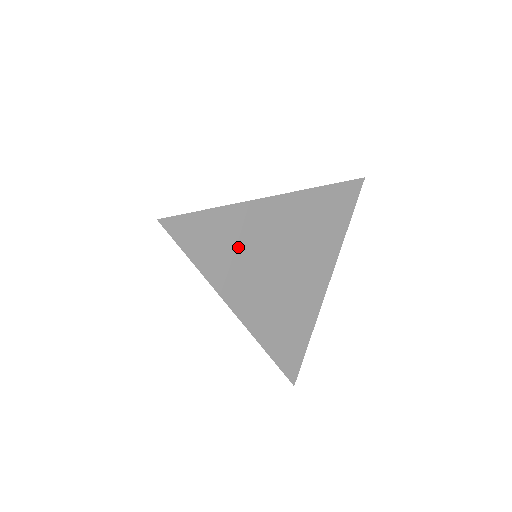
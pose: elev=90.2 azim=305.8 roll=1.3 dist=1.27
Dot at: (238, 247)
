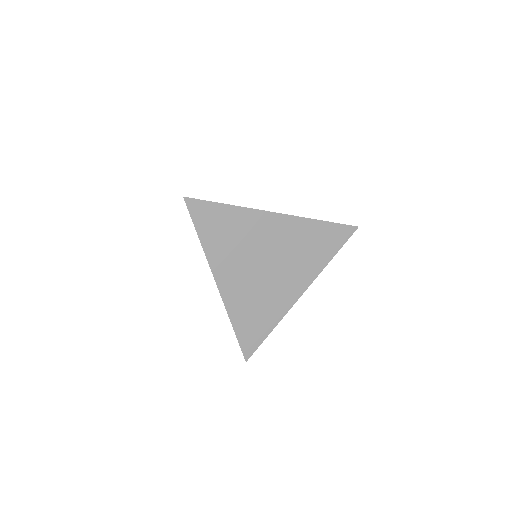
Dot at: (235, 238)
